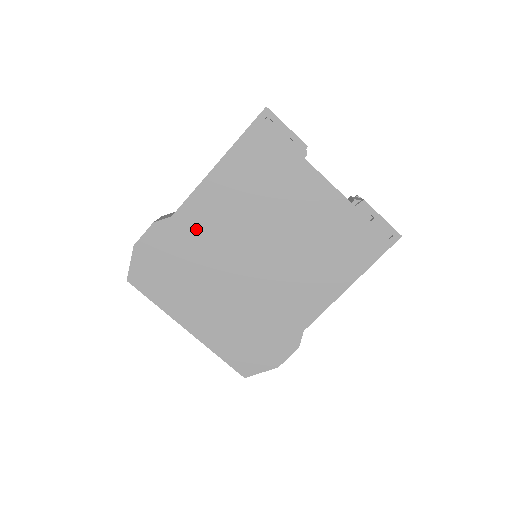
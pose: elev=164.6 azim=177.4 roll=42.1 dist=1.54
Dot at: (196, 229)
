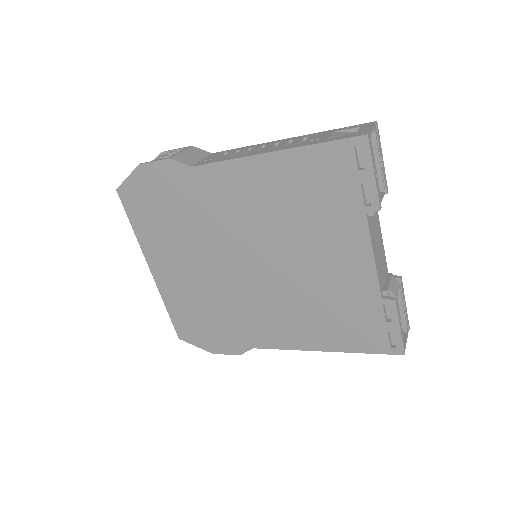
Dot at: (208, 197)
